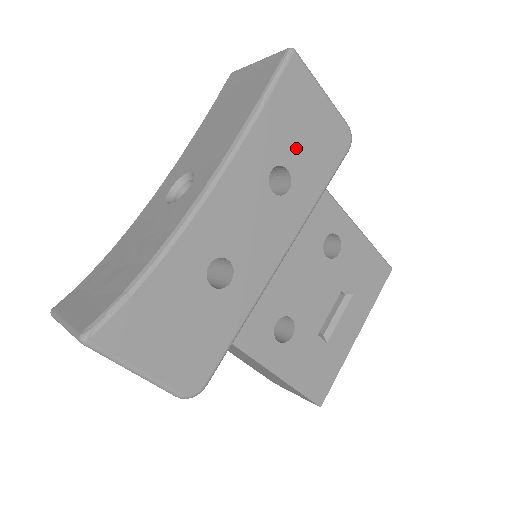
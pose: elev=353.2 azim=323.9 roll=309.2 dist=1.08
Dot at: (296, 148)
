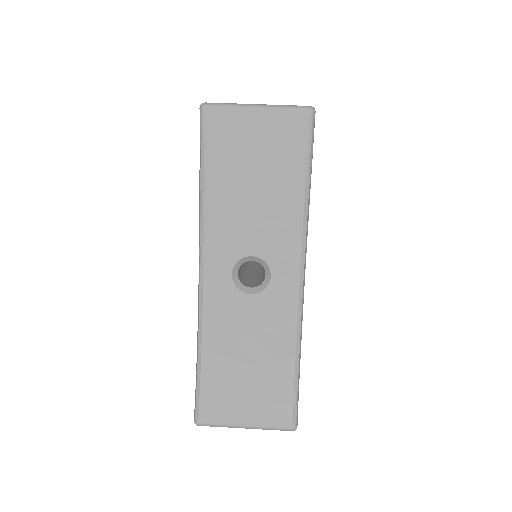
Dot at: occluded
